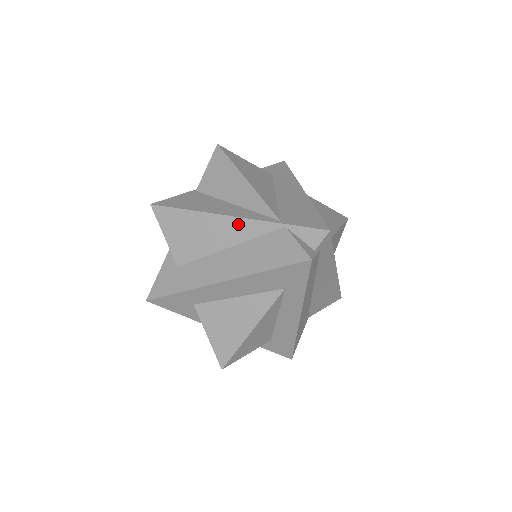
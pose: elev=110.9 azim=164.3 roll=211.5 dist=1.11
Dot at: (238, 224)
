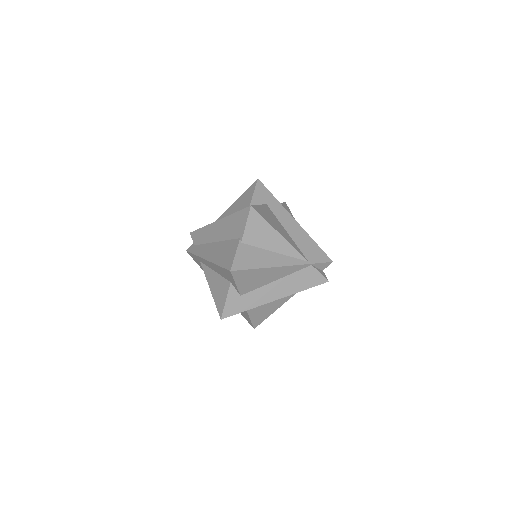
Dot at: (286, 269)
